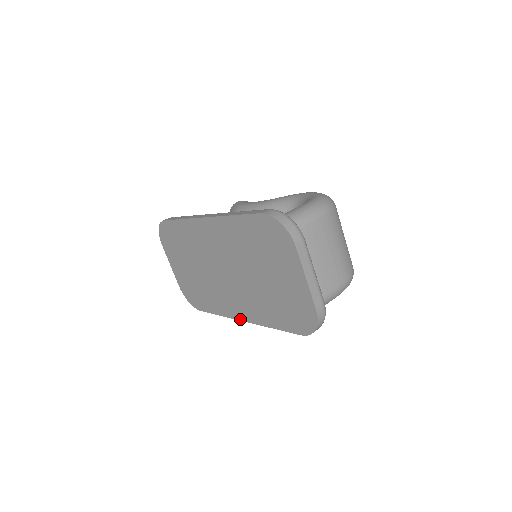
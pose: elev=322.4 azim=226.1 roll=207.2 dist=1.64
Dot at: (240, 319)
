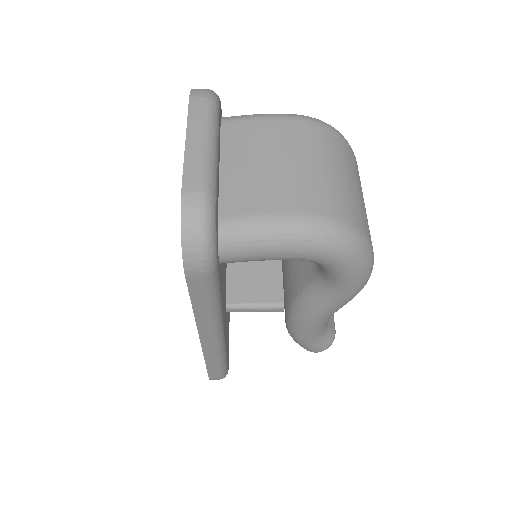
Dot at: (200, 340)
